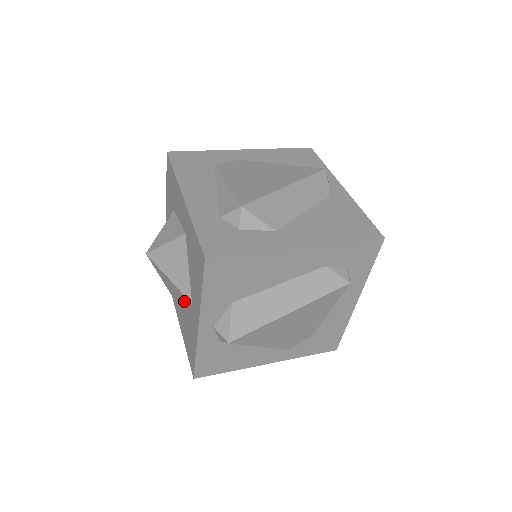
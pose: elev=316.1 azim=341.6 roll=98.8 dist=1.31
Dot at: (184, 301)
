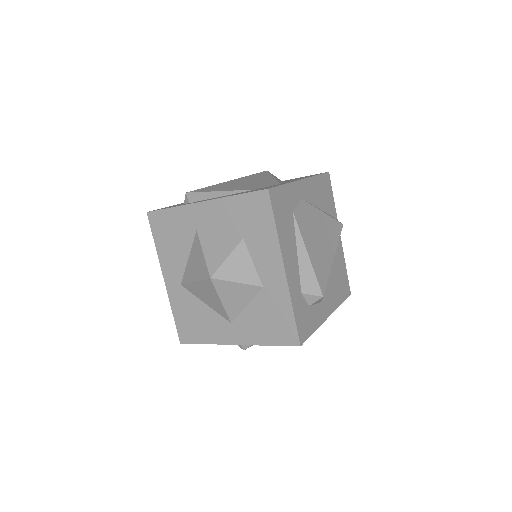
Dot at: (214, 308)
